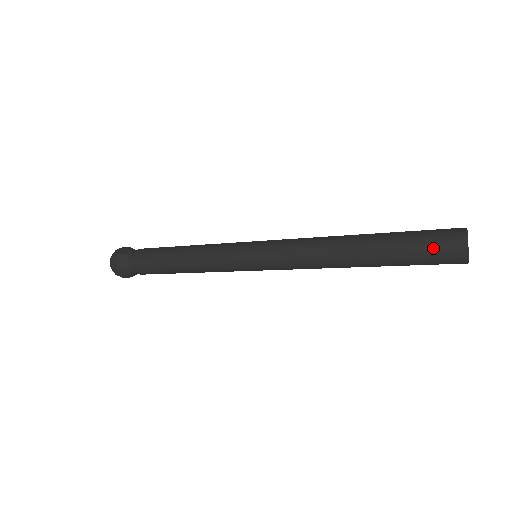
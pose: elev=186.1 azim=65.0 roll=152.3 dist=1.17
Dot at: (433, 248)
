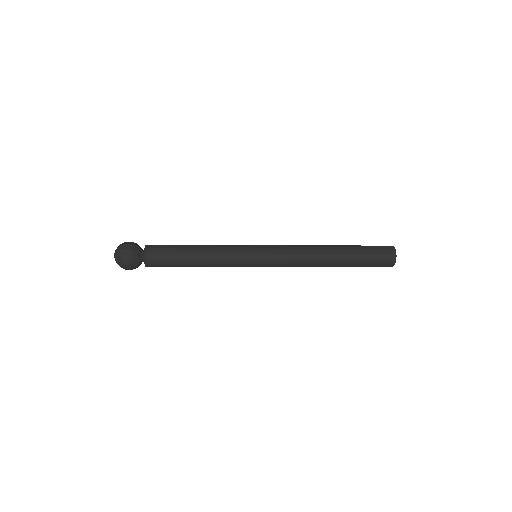
Dot at: (378, 258)
